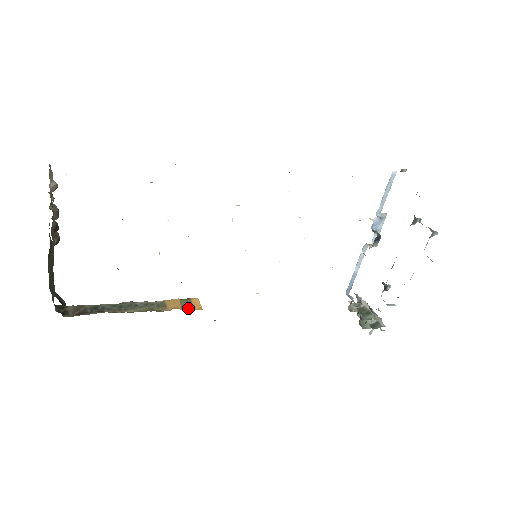
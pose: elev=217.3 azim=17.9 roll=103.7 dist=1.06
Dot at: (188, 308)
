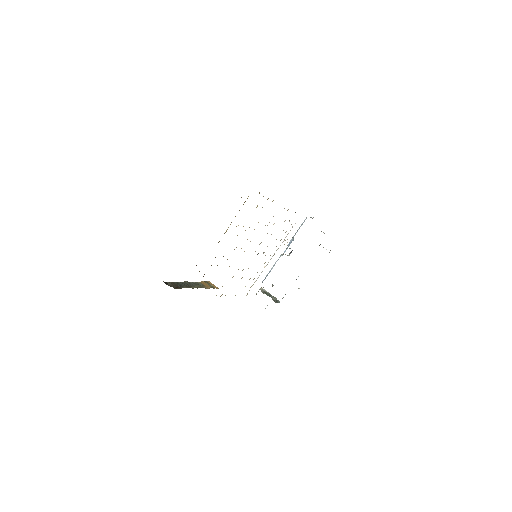
Dot at: (213, 287)
